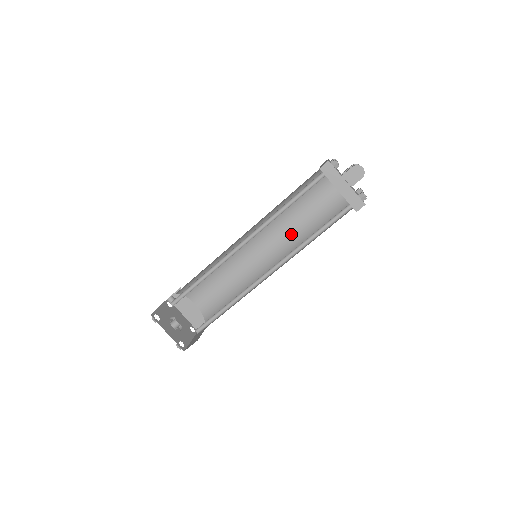
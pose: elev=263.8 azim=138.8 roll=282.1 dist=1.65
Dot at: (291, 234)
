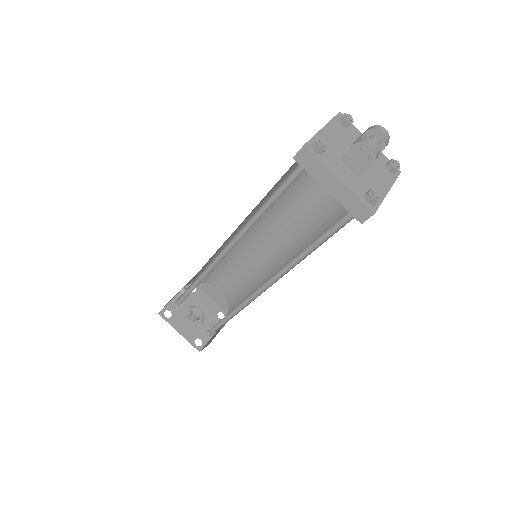
Dot at: (305, 221)
